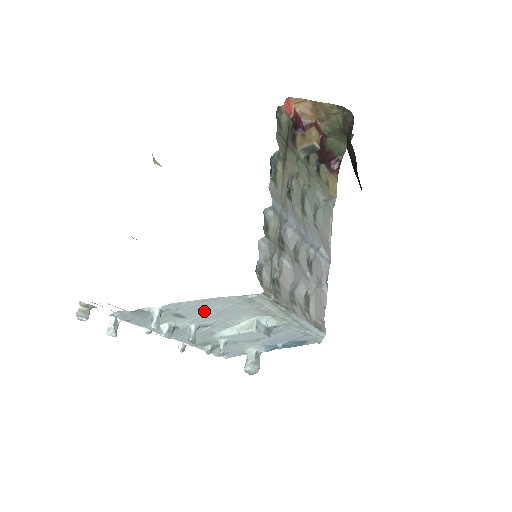
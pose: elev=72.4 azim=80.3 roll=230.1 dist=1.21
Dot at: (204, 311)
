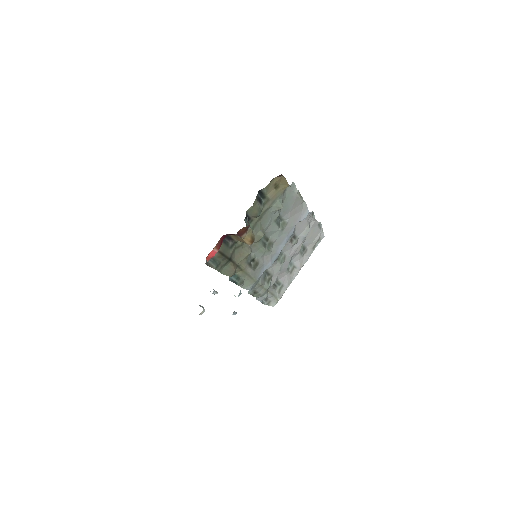
Dot at: occluded
